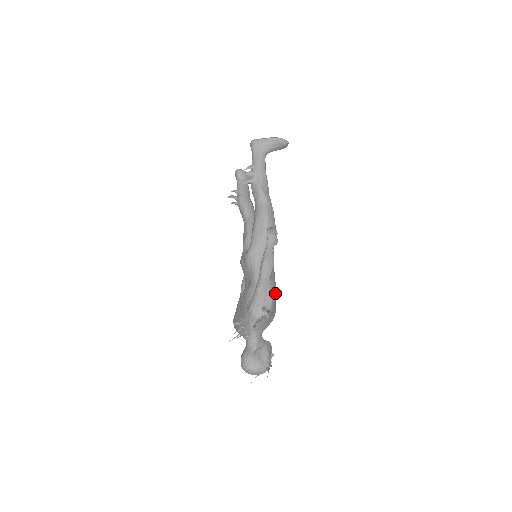
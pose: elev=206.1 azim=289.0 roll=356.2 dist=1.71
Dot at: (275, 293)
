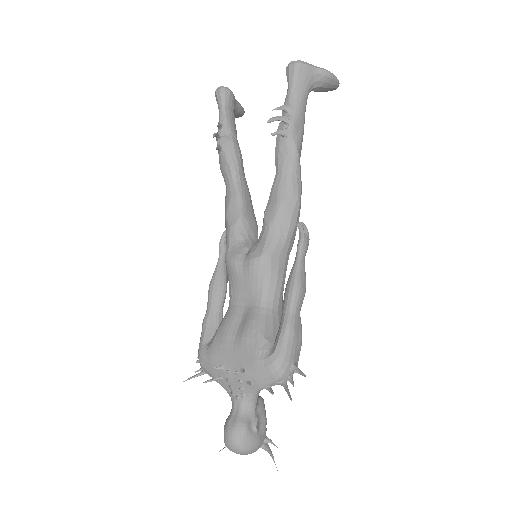
Dot at: occluded
